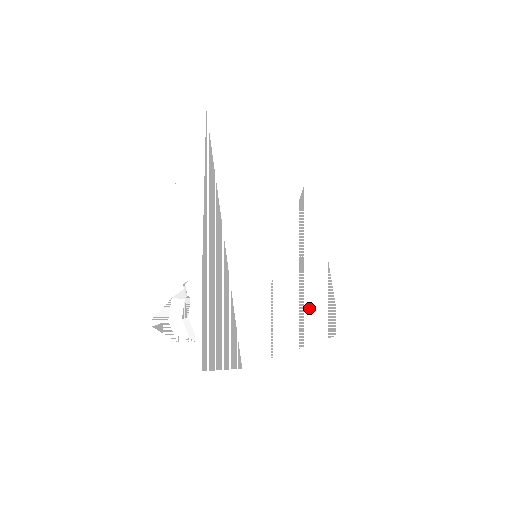
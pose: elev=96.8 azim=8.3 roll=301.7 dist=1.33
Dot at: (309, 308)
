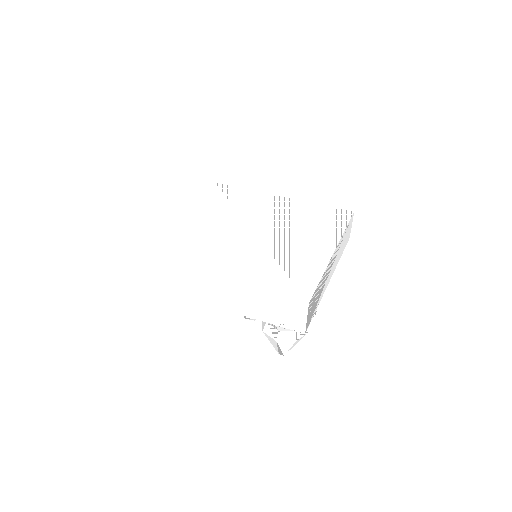
Dot at: (313, 231)
